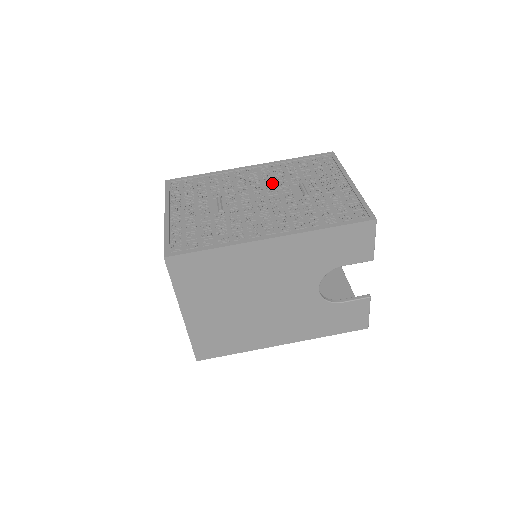
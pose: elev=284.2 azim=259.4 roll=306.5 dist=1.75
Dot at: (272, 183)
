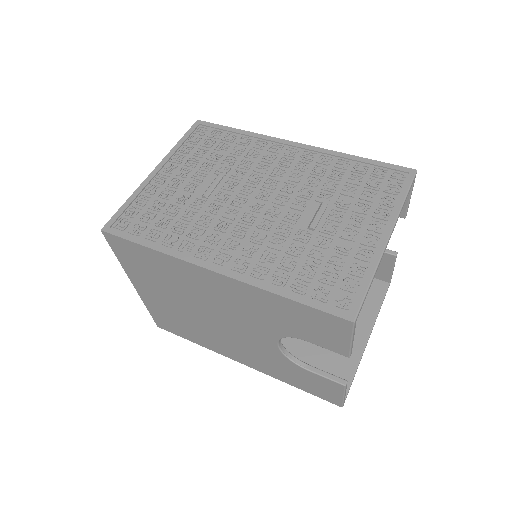
Dot at: (294, 184)
